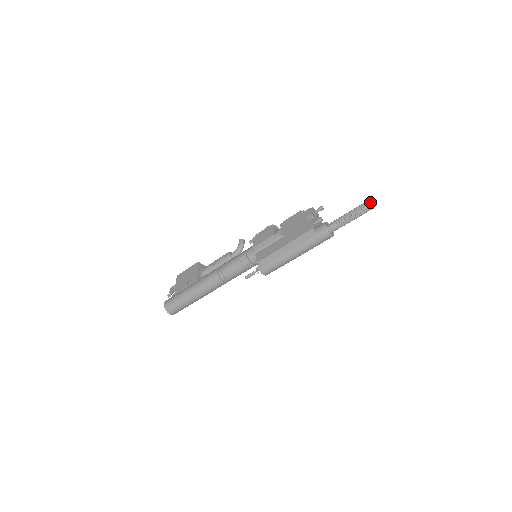
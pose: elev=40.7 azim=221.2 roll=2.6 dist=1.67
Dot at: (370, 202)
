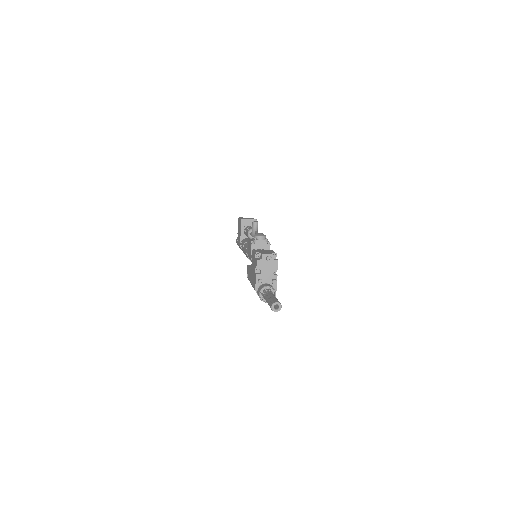
Dot at: (273, 307)
